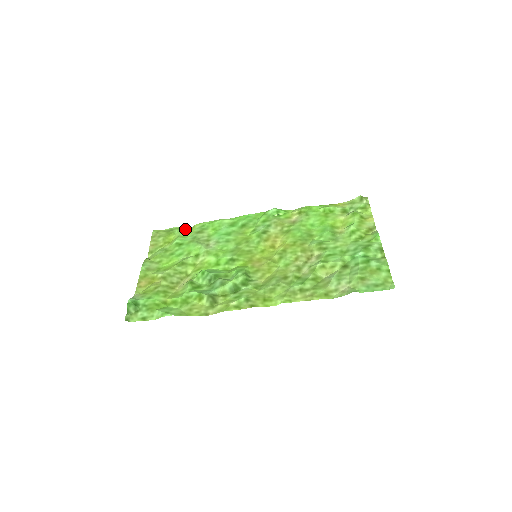
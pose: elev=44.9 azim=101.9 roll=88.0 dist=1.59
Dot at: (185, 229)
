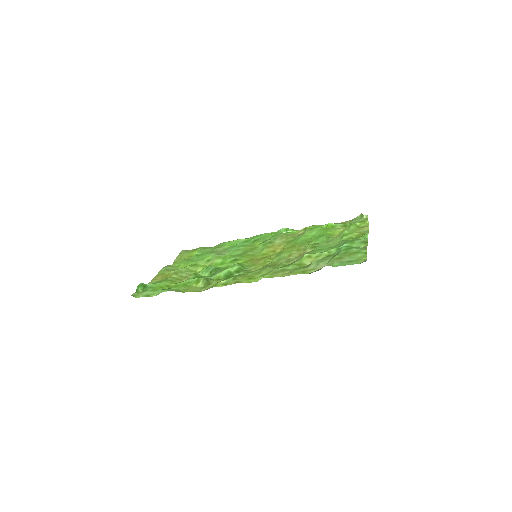
Dot at: occluded
